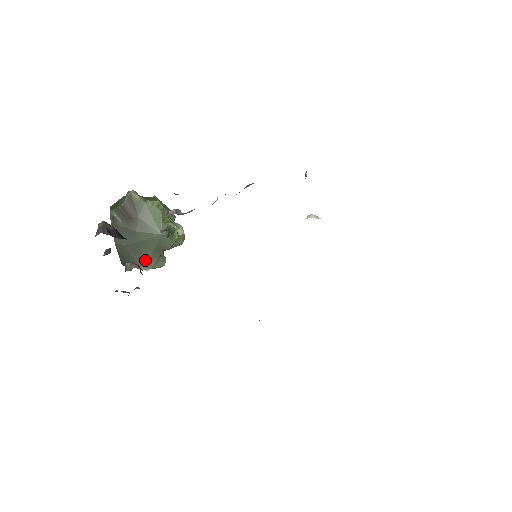
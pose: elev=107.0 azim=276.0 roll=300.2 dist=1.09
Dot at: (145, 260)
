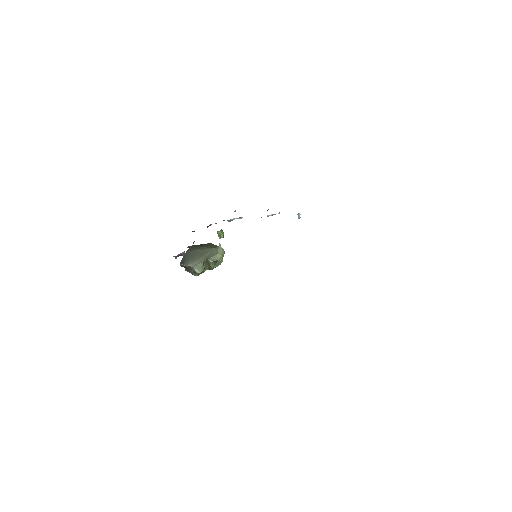
Dot at: (194, 261)
